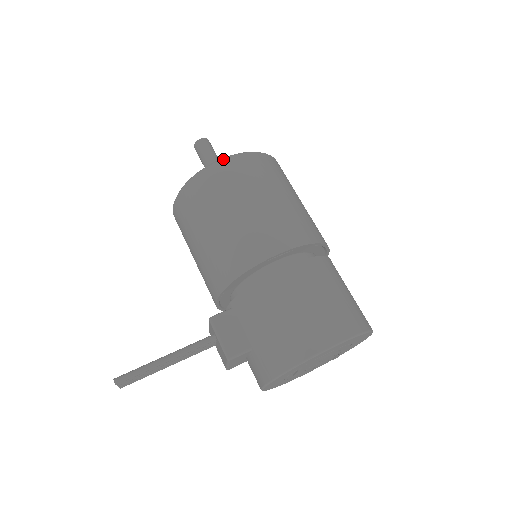
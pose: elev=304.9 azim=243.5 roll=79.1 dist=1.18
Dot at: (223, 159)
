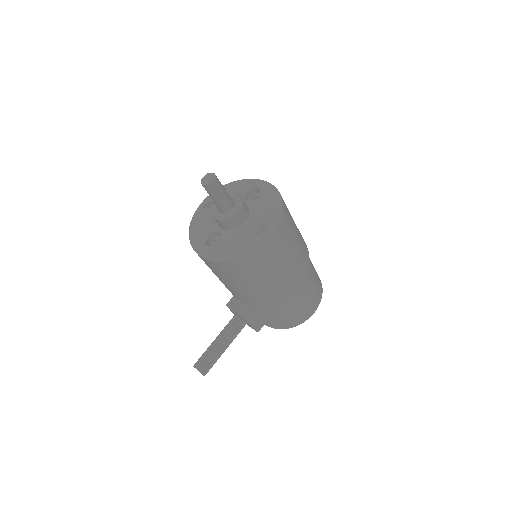
Dot at: (267, 241)
